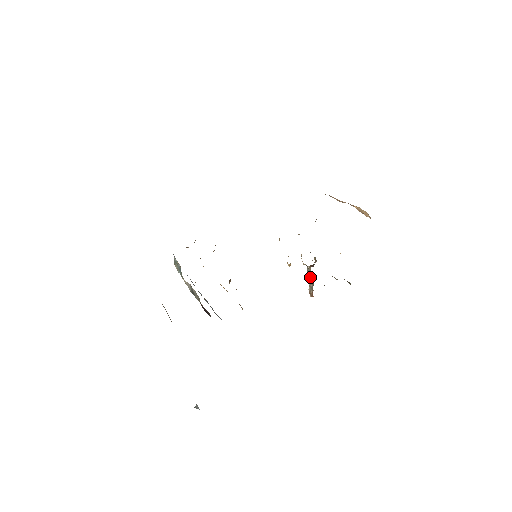
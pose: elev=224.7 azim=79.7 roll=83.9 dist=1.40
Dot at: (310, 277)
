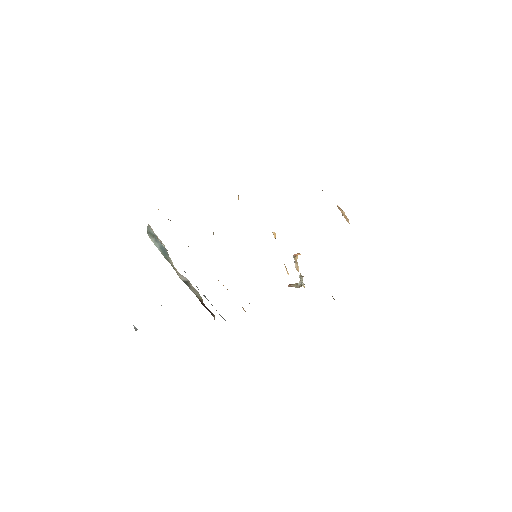
Dot at: occluded
